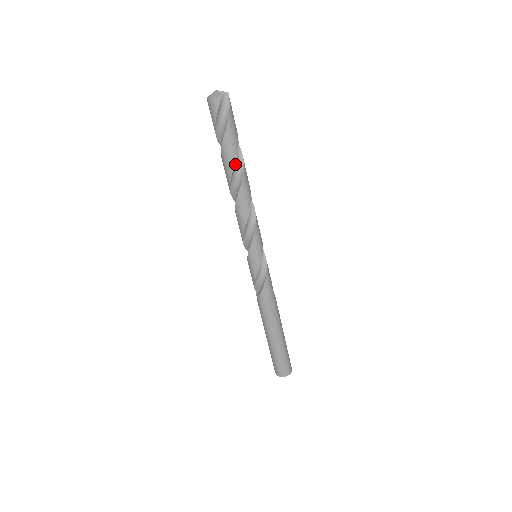
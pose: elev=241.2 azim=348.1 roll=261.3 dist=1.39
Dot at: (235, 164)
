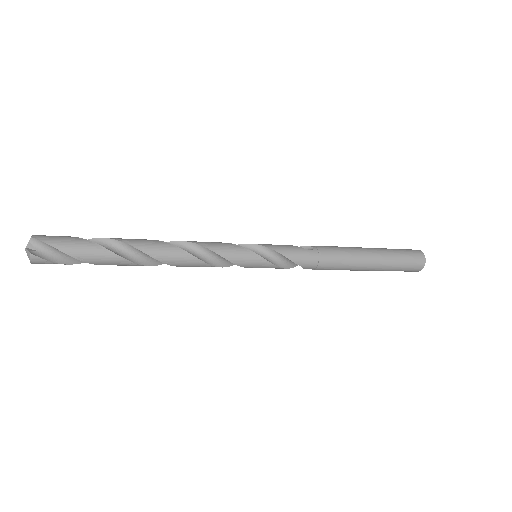
Dot at: (126, 255)
